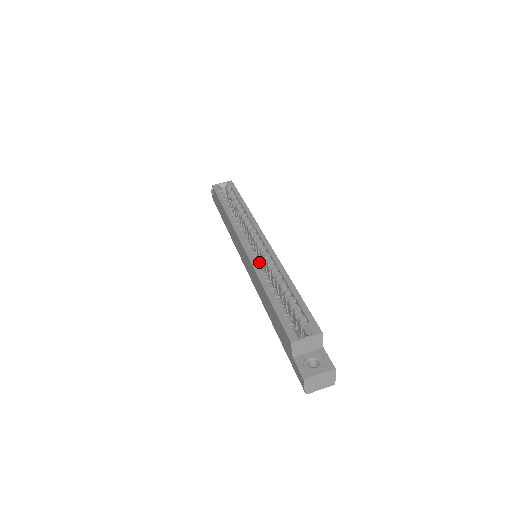
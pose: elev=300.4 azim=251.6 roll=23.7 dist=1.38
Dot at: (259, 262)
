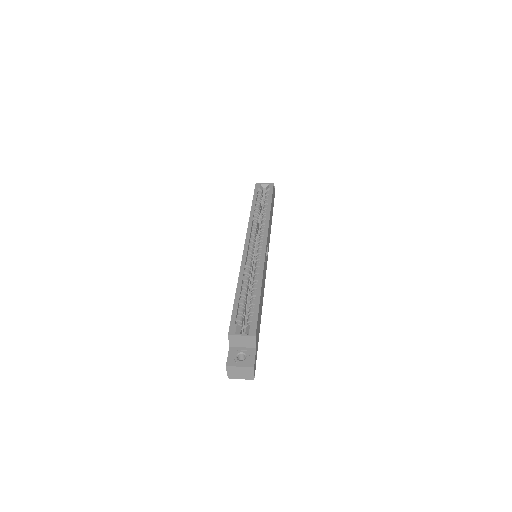
Dot at: (249, 262)
